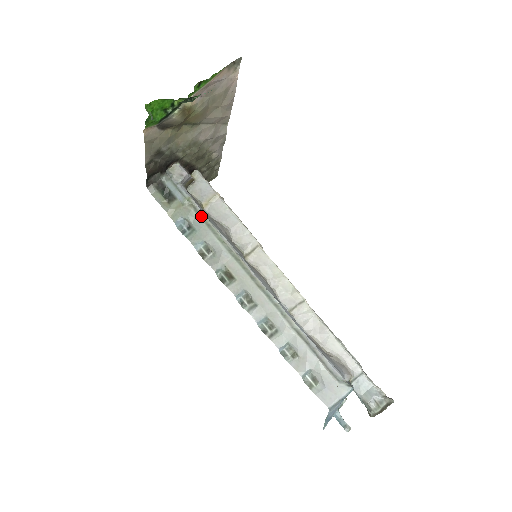
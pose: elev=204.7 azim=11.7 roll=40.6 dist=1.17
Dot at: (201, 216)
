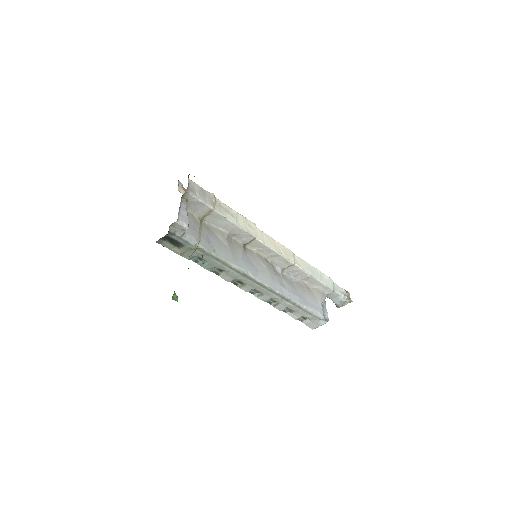
Dot at: (210, 255)
